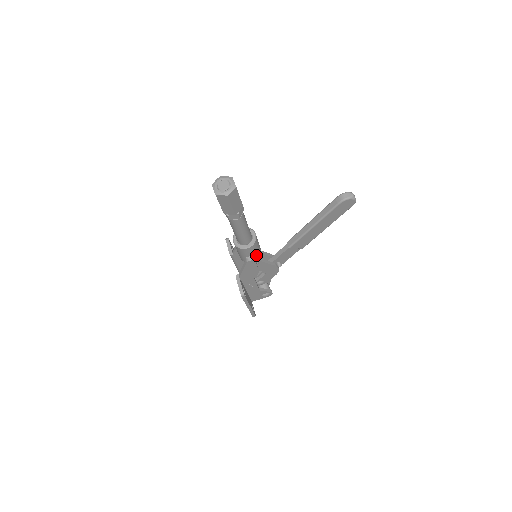
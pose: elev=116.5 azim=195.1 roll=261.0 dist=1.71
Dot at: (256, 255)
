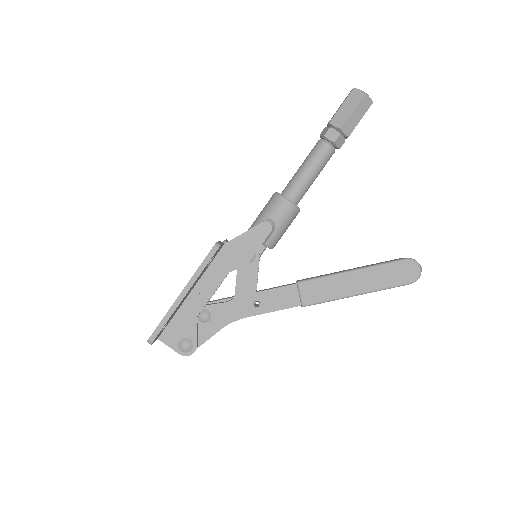
Dot at: (275, 232)
